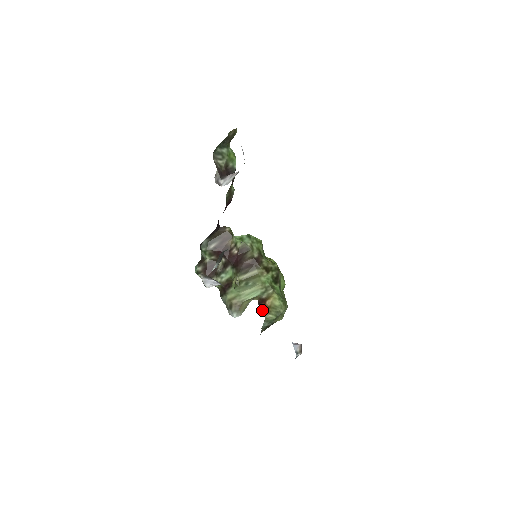
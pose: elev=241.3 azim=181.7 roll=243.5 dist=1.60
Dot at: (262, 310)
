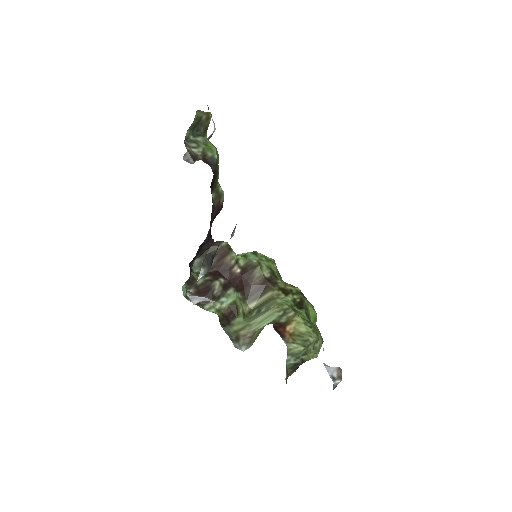
Dot at: occluded
